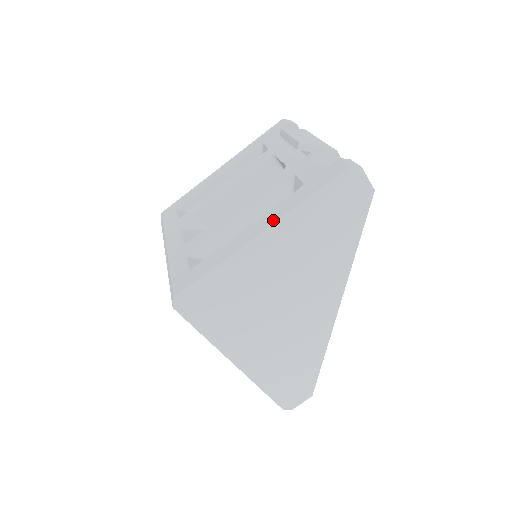
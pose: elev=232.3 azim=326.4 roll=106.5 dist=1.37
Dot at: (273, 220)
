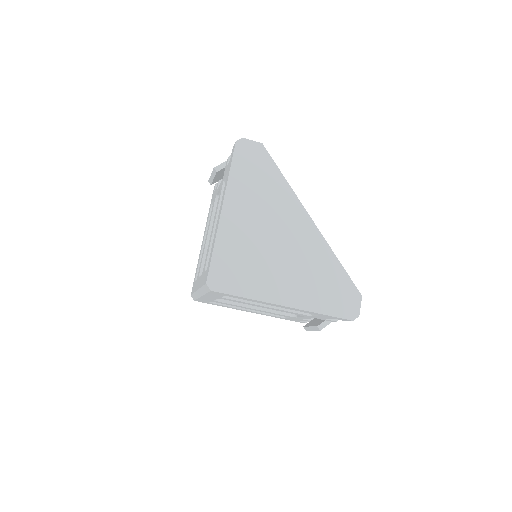
Dot at: (223, 199)
